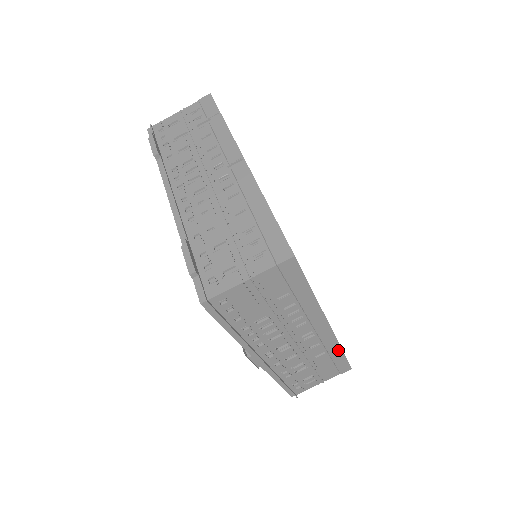
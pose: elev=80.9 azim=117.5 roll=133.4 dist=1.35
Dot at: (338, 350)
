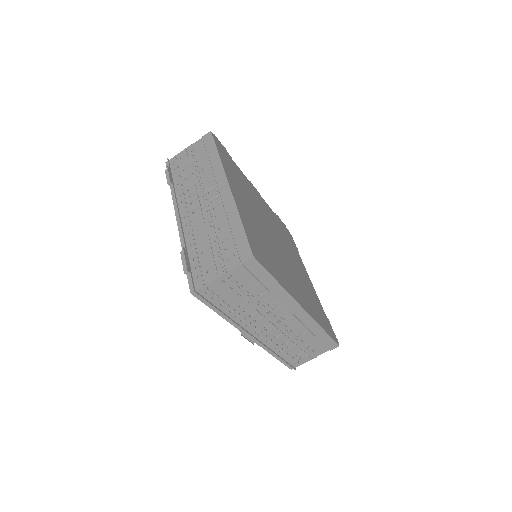
Dot at: (319, 329)
